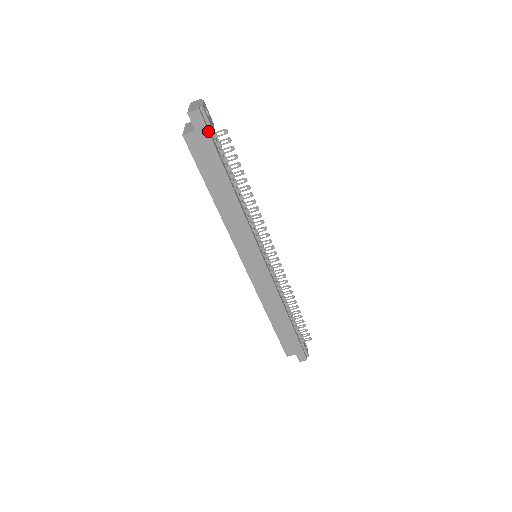
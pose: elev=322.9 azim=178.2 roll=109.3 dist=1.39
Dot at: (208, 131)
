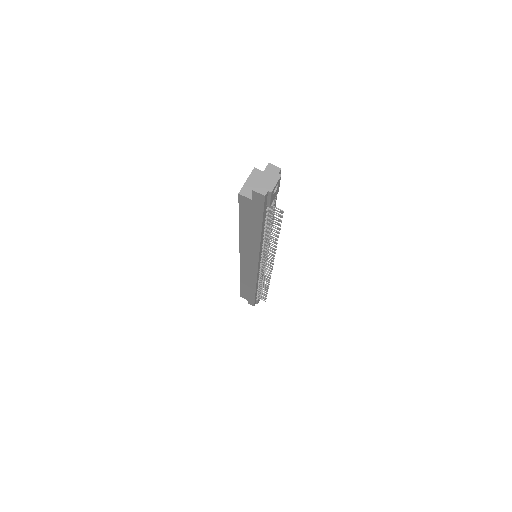
Dot at: (264, 208)
